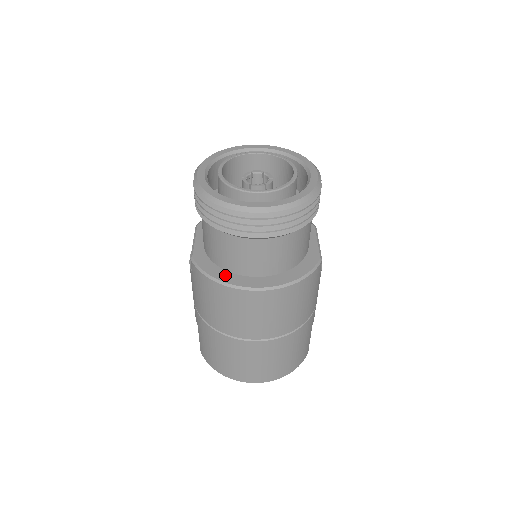
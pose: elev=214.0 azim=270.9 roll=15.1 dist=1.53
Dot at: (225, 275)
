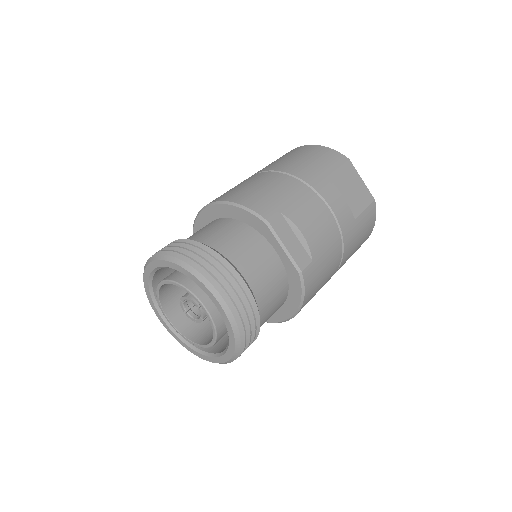
Dot at: occluded
